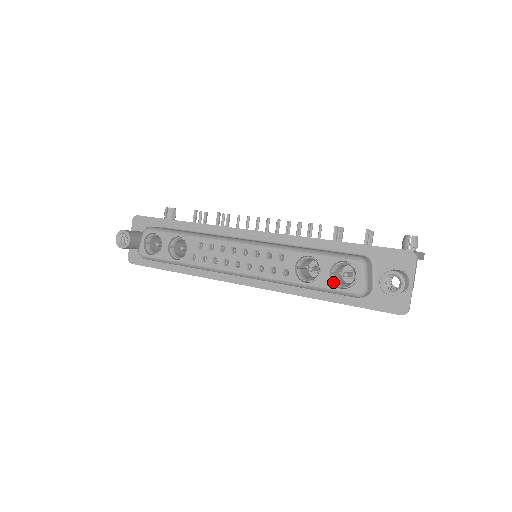
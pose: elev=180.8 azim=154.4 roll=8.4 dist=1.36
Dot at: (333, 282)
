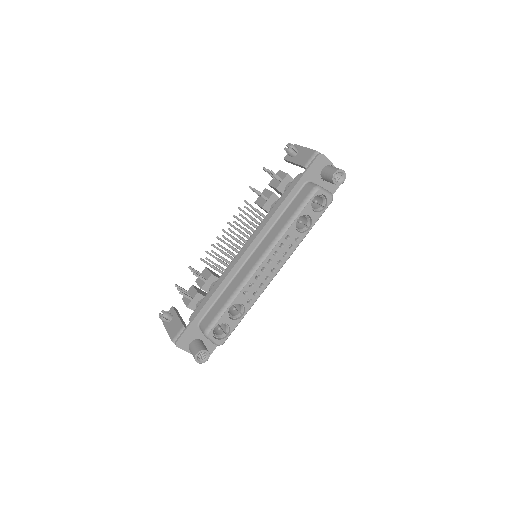
Dot at: (318, 211)
